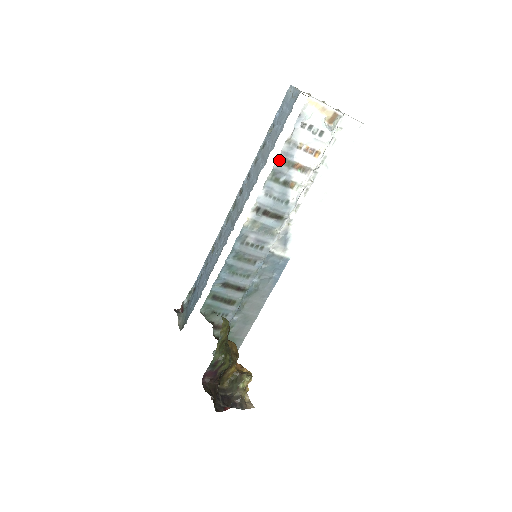
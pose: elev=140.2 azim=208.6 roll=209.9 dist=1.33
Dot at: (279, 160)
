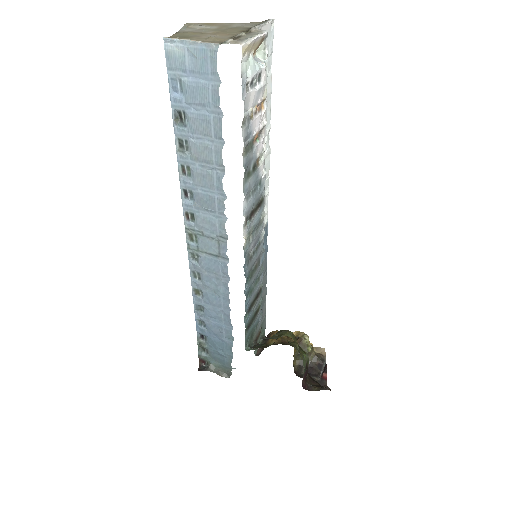
Dot at: (244, 152)
